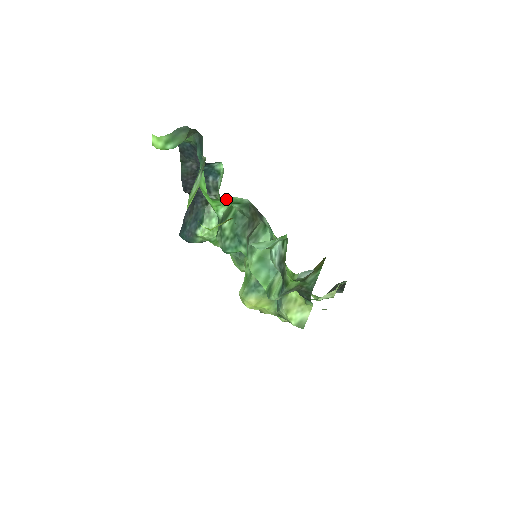
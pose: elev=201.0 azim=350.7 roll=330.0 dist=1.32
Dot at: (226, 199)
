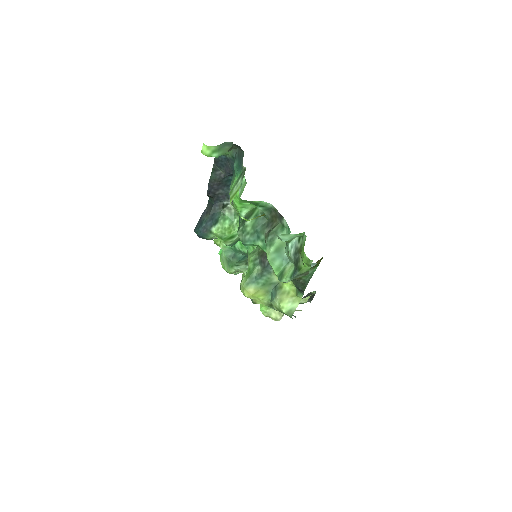
Dot at: (255, 202)
